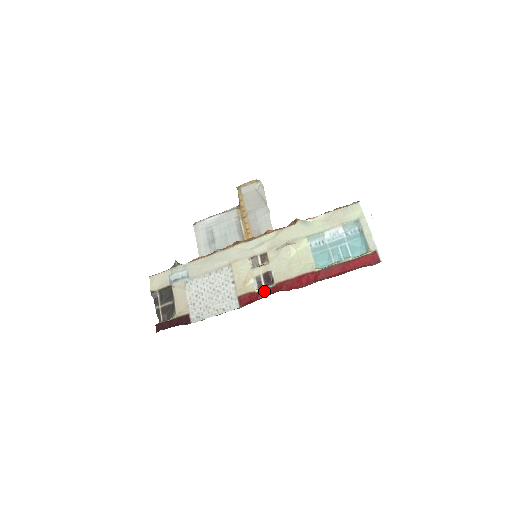
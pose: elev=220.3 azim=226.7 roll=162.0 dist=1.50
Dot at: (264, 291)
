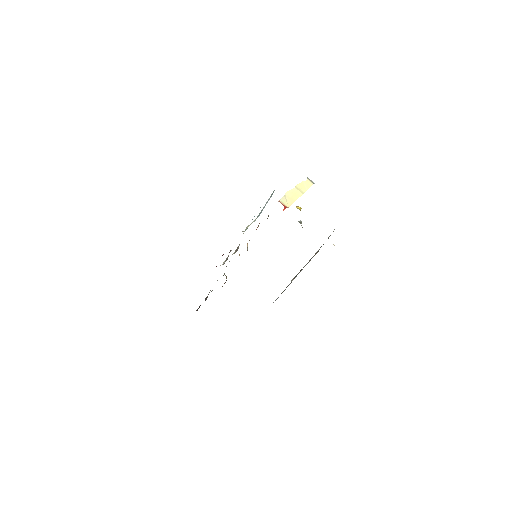
Dot at: occluded
